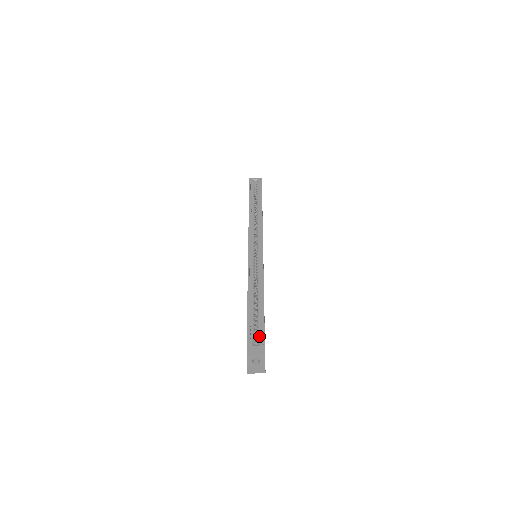
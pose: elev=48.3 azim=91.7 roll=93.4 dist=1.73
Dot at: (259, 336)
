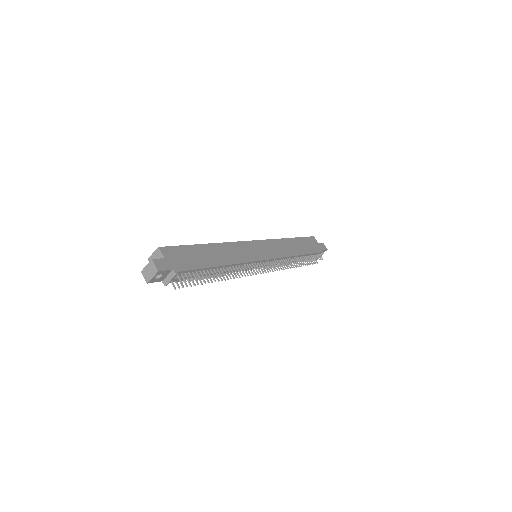
Dot at: occluded
